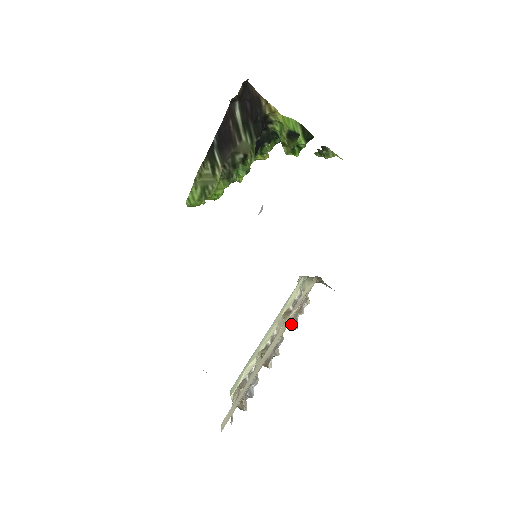
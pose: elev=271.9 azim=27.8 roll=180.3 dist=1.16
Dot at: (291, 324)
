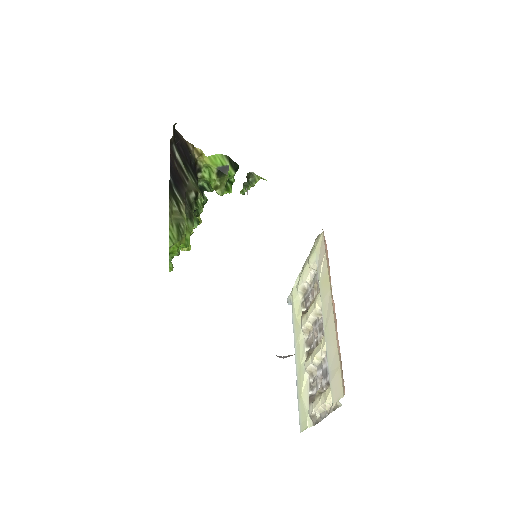
Dot at: occluded
